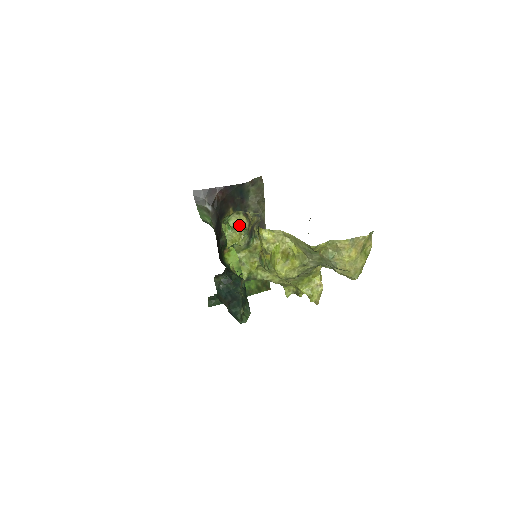
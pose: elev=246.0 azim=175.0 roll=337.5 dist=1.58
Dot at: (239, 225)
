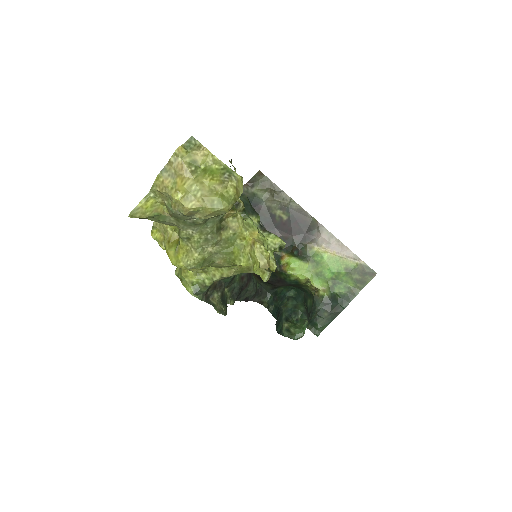
Dot at: occluded
